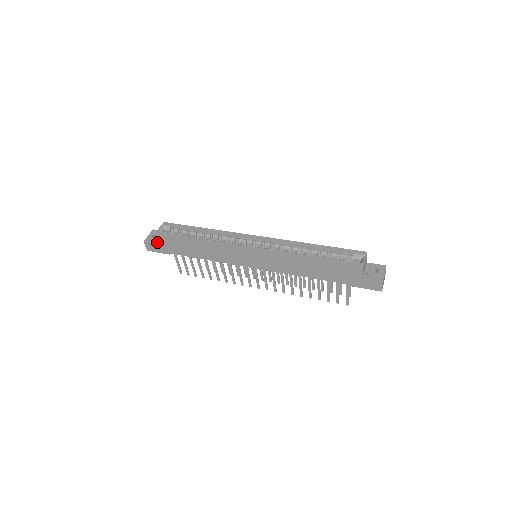
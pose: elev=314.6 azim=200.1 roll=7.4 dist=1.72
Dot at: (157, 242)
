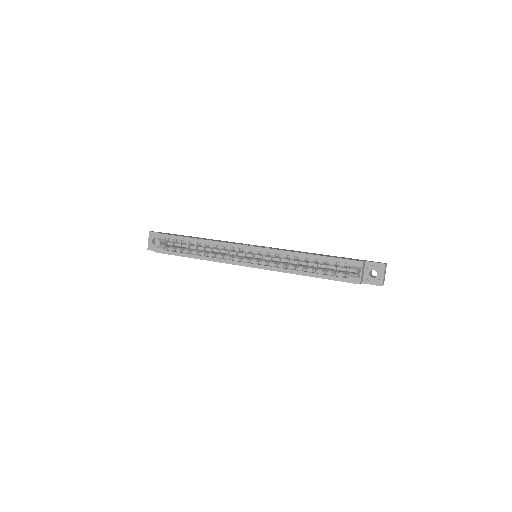
Dot at: occluded
